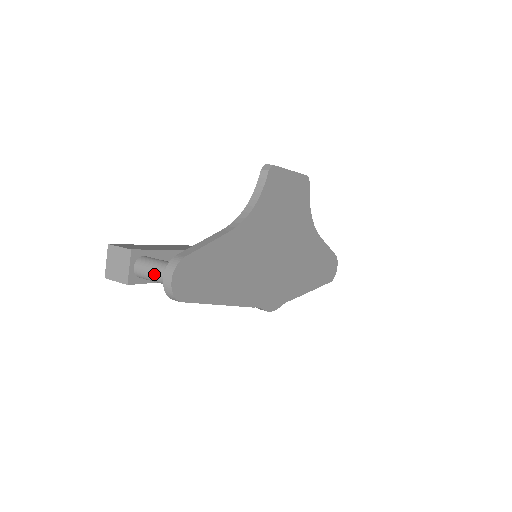
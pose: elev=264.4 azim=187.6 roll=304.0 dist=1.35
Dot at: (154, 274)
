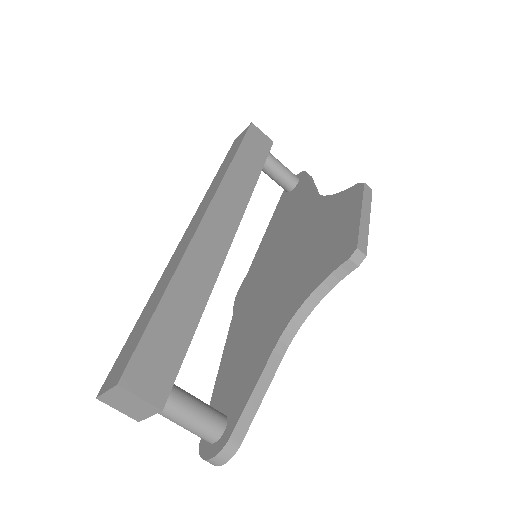
Dot at: (186, 429)
